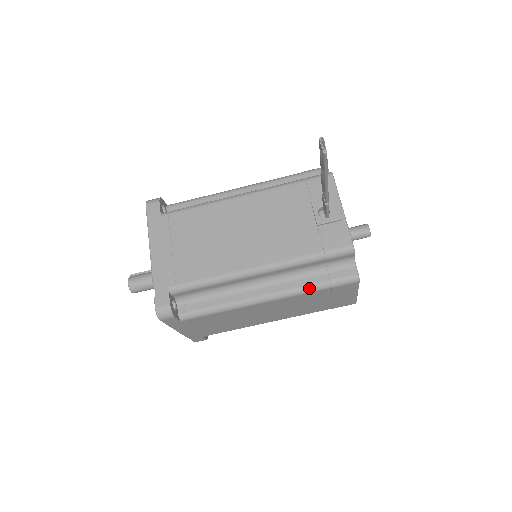
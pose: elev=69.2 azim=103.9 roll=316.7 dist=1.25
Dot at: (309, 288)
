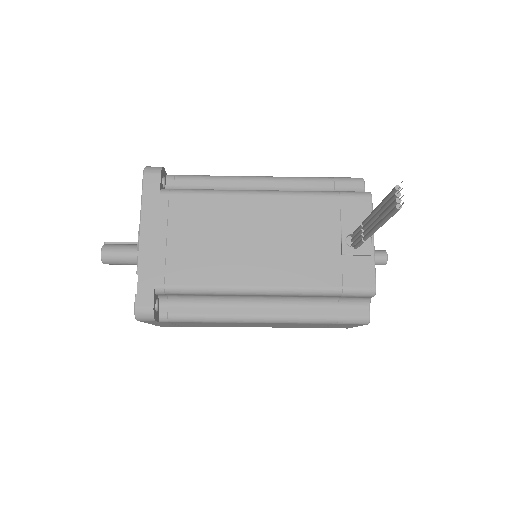
Dot at: (313, 319)
